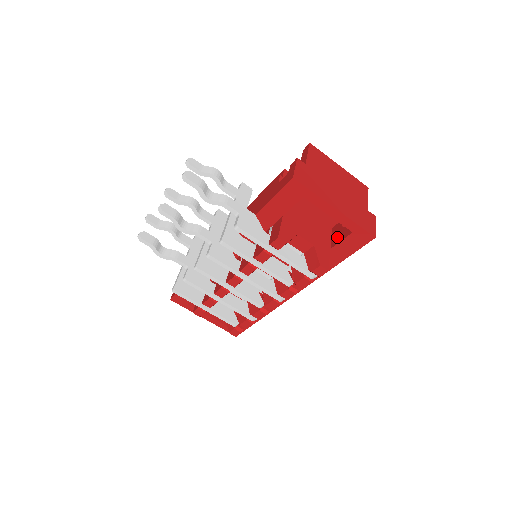
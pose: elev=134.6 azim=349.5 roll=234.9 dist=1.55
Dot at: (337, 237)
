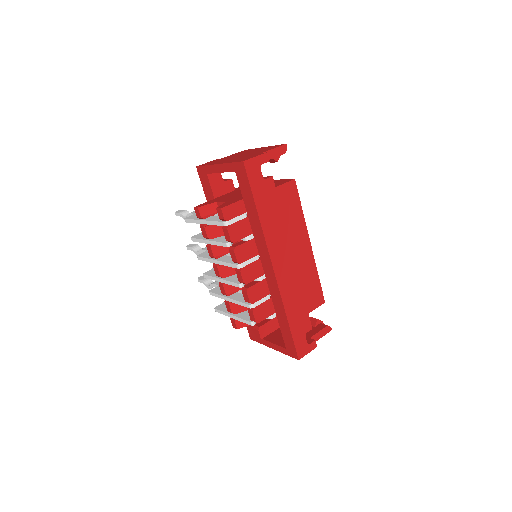
Dot at: occluded
